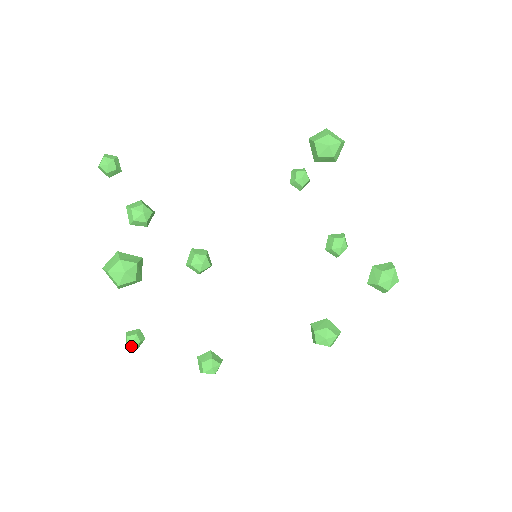
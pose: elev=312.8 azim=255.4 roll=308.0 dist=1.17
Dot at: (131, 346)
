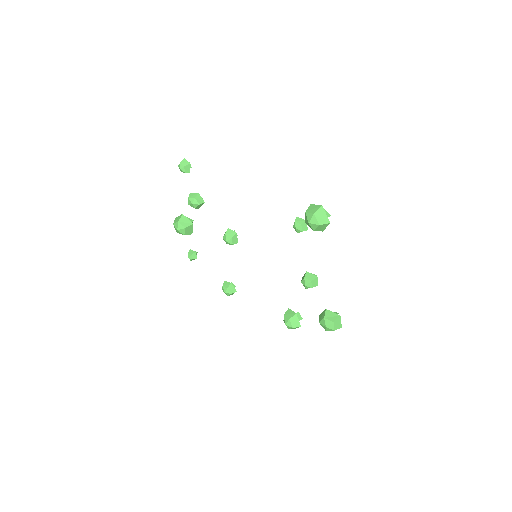
Dot at: (189, 258)
